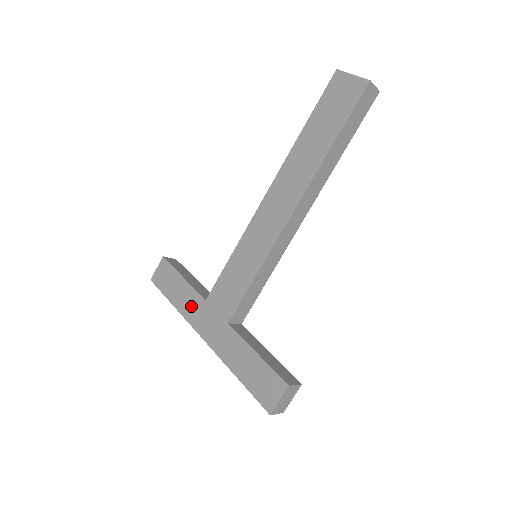
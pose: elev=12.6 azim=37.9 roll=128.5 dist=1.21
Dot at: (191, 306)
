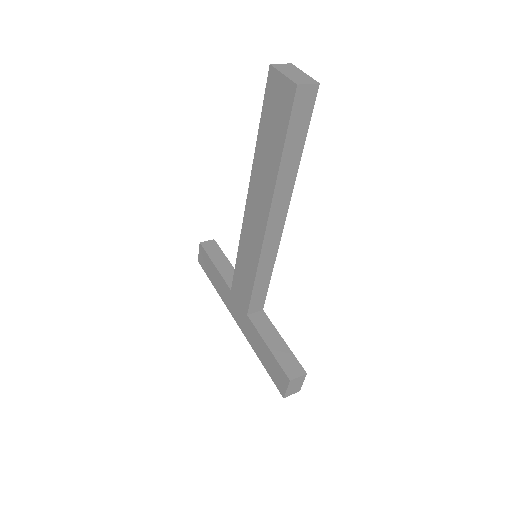
Dot at: (224, 292)
